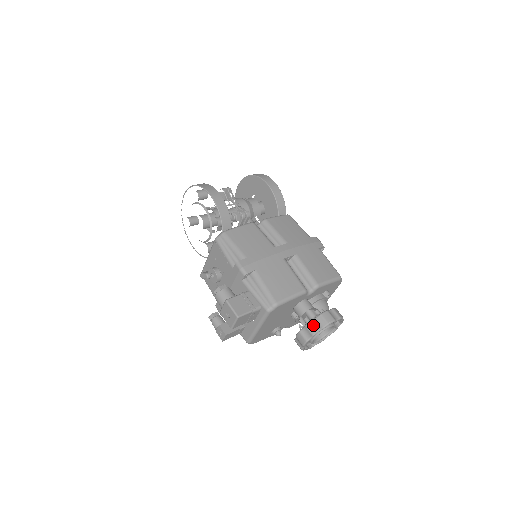
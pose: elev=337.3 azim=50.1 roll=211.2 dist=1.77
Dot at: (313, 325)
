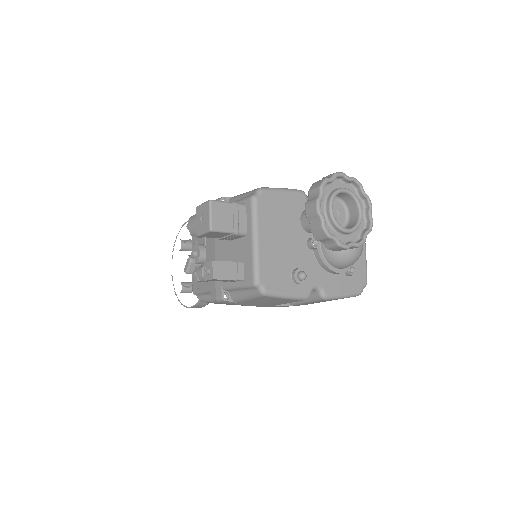
Dot at: (316, 183)
